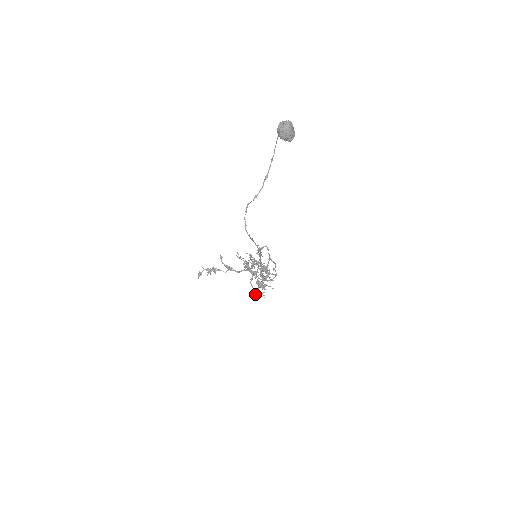
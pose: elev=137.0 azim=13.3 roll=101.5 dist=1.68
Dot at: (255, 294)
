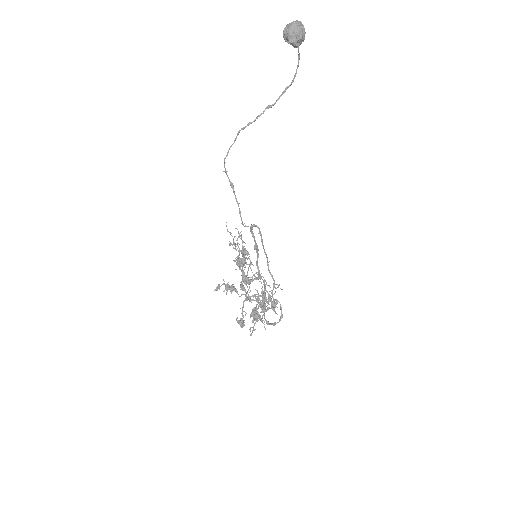
Dot at: (241, 321)
